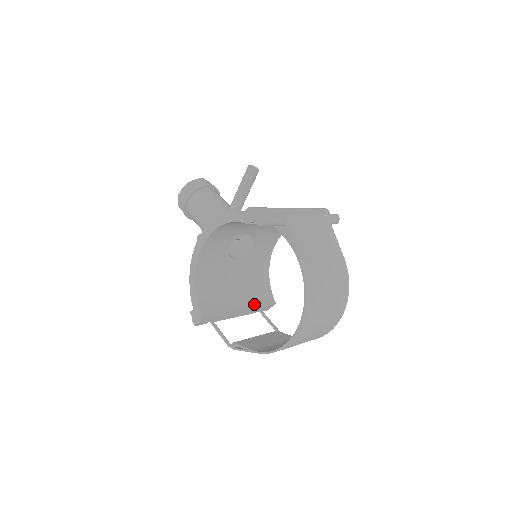
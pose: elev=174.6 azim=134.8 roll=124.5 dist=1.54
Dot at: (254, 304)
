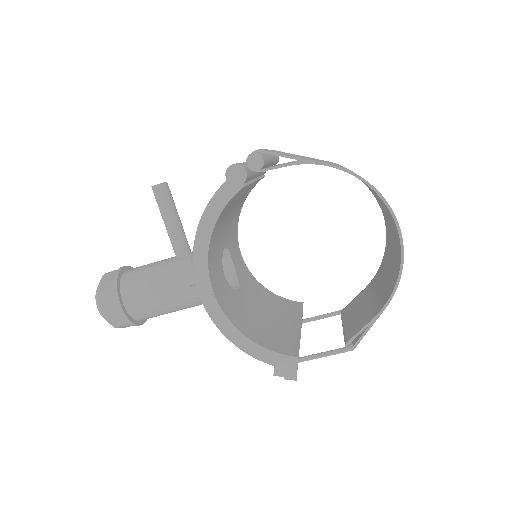
Dot at: (296, 315)
